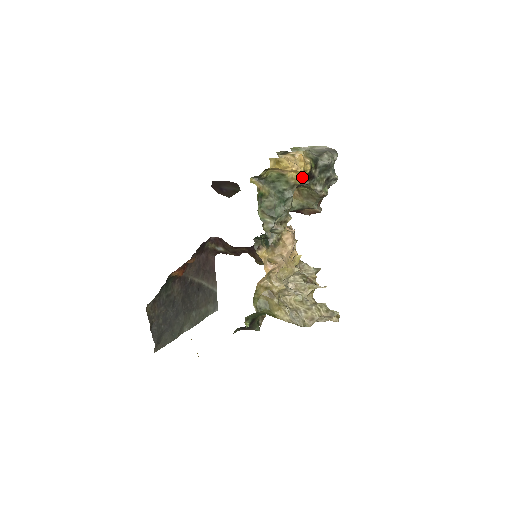
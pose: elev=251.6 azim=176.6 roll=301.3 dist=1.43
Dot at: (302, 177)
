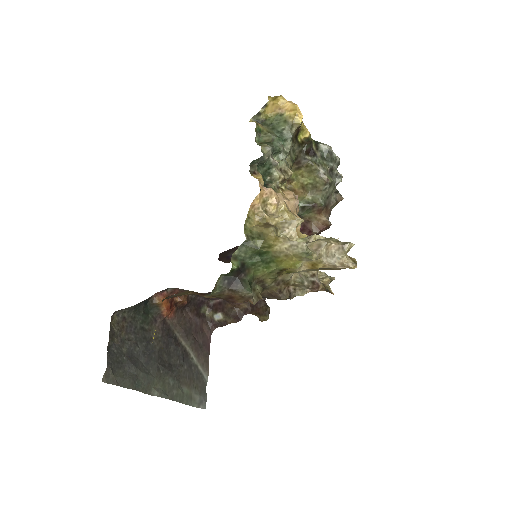
Dot at: (300, 116)
